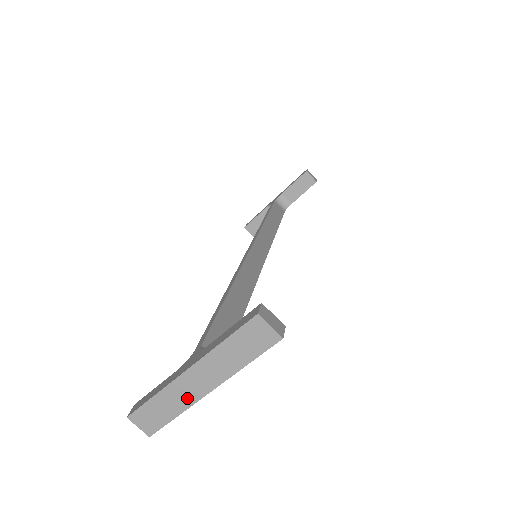
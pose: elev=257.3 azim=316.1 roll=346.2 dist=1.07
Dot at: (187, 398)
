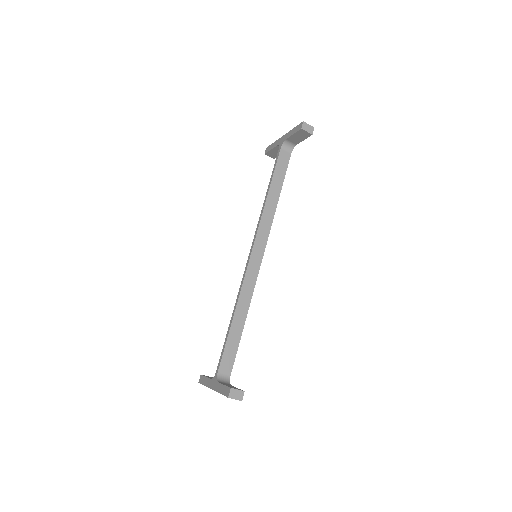
Dot at: occluded
